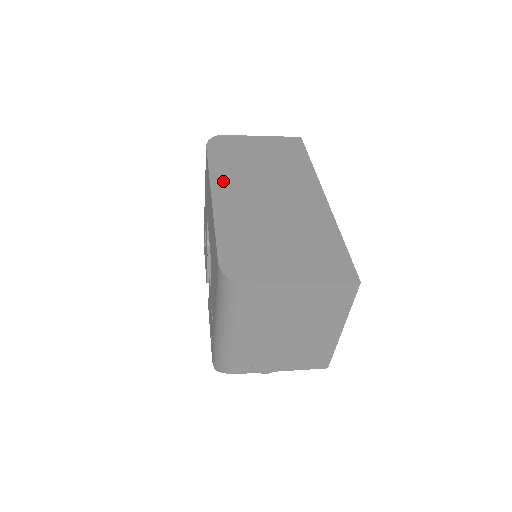
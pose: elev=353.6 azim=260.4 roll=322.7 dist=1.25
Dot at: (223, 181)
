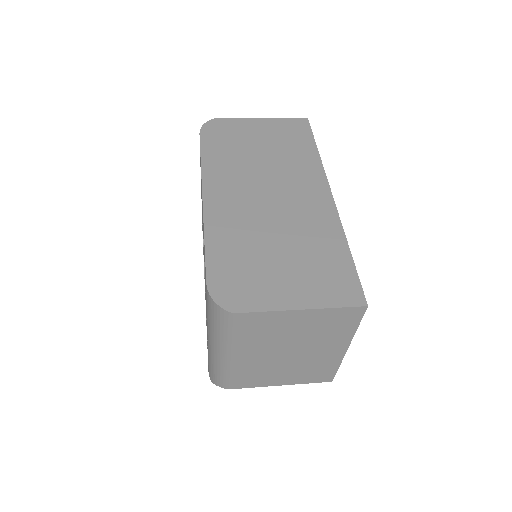
Dot at: (216, 178)
